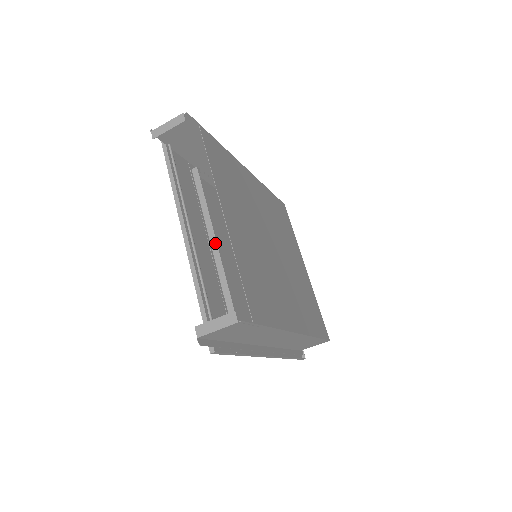
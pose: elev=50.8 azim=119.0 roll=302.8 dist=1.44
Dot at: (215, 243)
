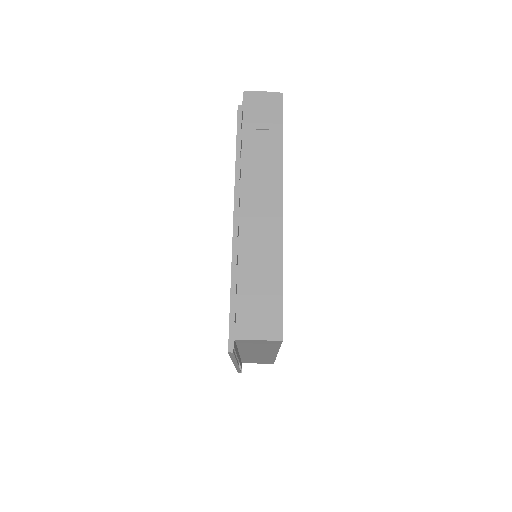
Dot at: occluded
